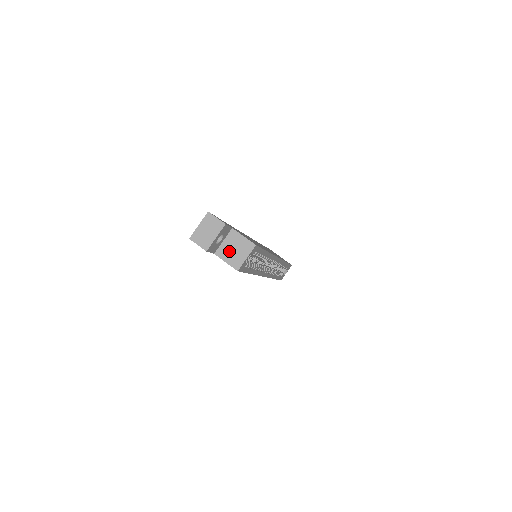
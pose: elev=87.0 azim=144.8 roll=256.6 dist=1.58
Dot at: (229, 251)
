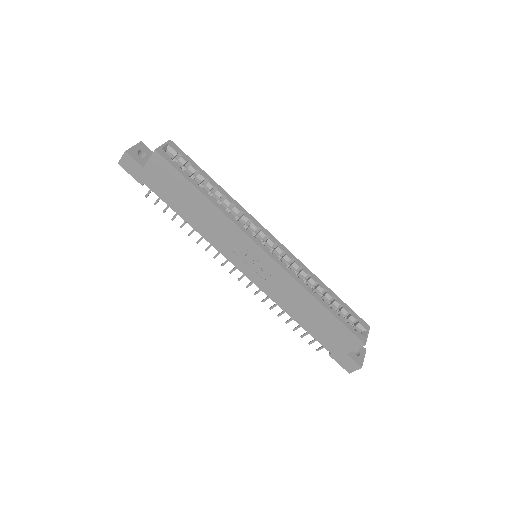
Dot at: occluded
